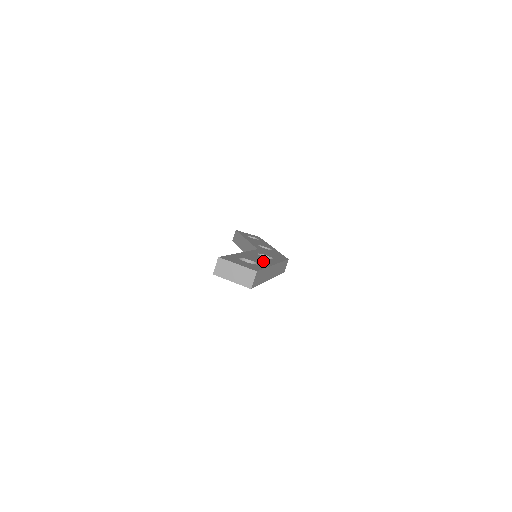
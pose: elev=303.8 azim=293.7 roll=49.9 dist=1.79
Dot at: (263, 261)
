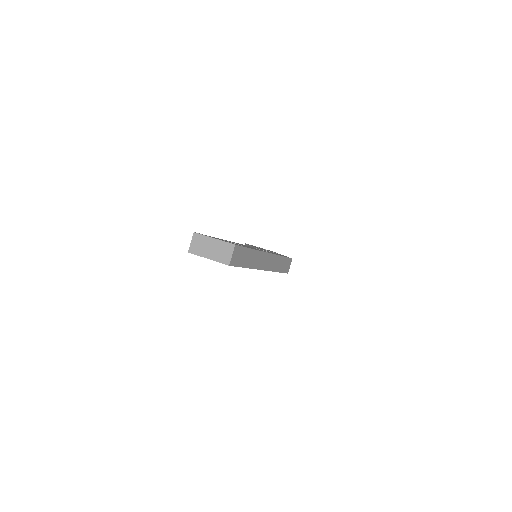
Dot at: occluded
